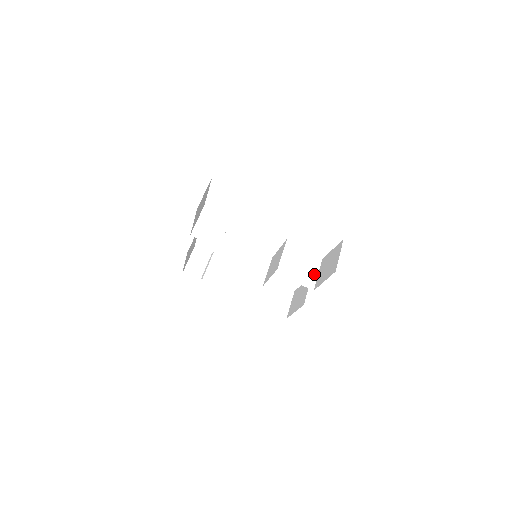
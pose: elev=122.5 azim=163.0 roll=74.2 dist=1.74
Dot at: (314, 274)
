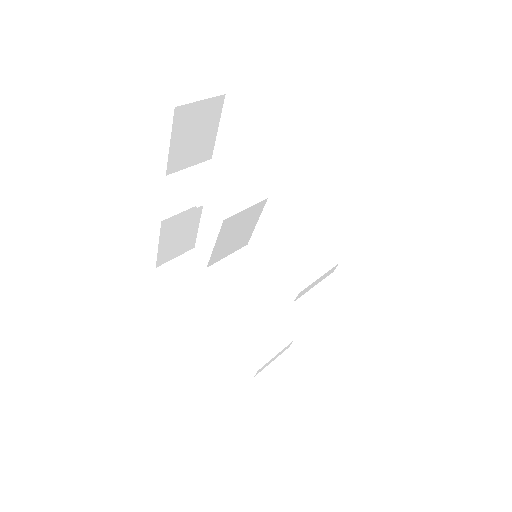
Dot at: (338, 311)
